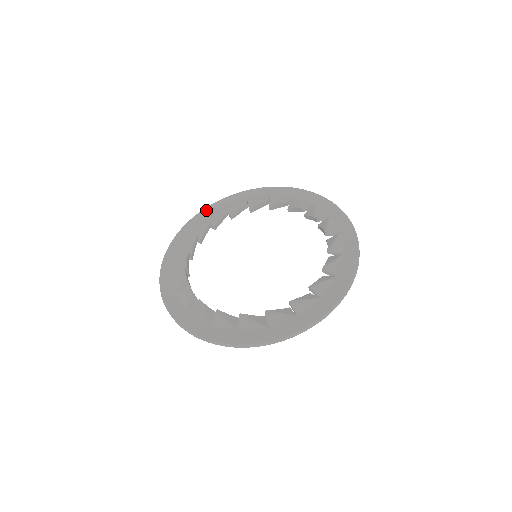
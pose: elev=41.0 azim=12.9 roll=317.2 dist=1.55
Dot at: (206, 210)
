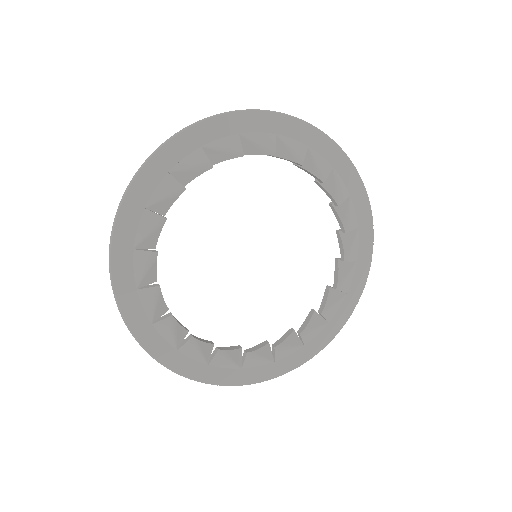
Dot at: (168, 150)
